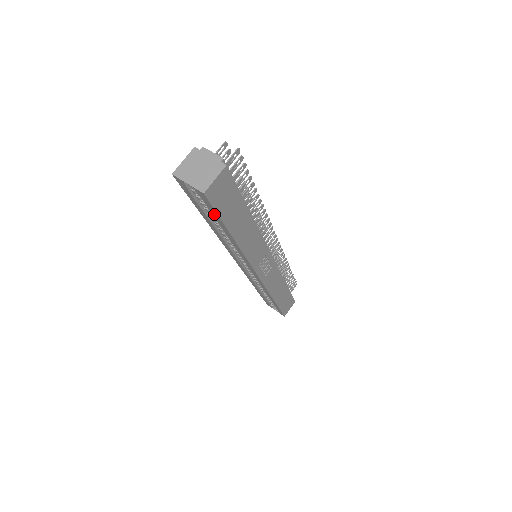
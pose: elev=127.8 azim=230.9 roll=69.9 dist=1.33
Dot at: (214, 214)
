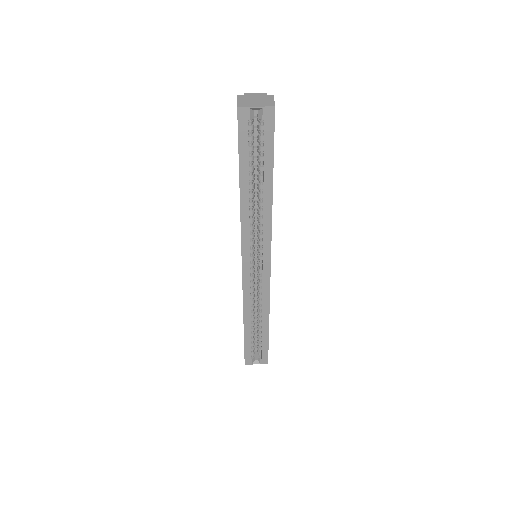
Dot at: (268, 148)
